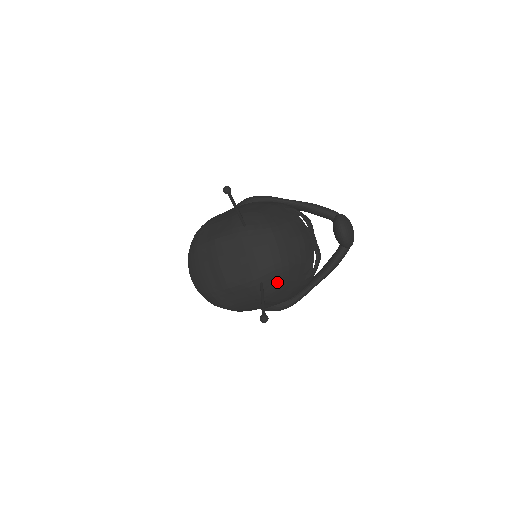
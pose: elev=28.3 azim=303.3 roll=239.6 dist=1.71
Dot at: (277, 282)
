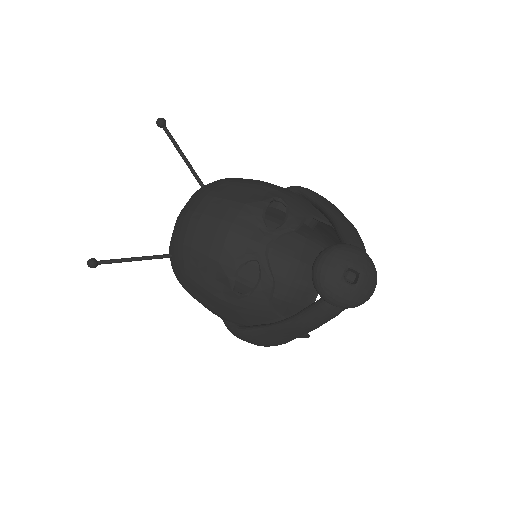
Dot at: (180, 263)
